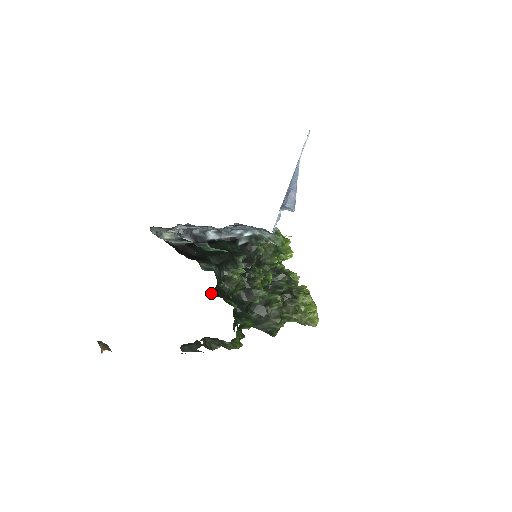
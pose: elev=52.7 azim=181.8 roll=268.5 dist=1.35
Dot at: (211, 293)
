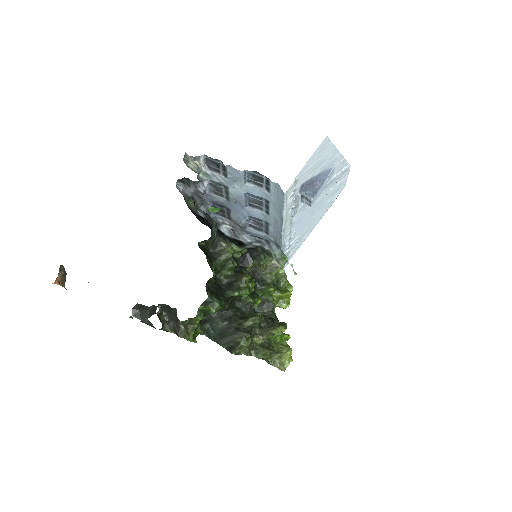
Dot at: (198, 244)
